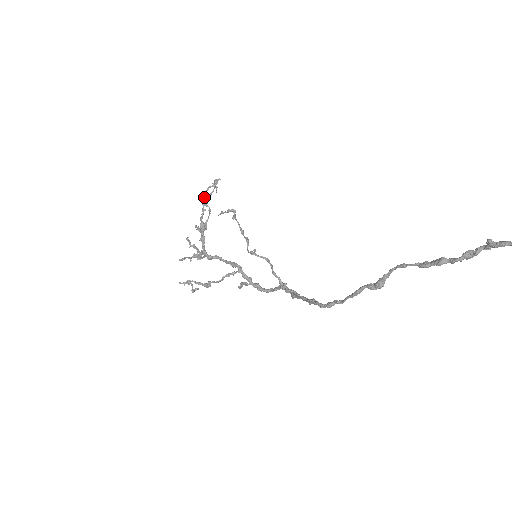
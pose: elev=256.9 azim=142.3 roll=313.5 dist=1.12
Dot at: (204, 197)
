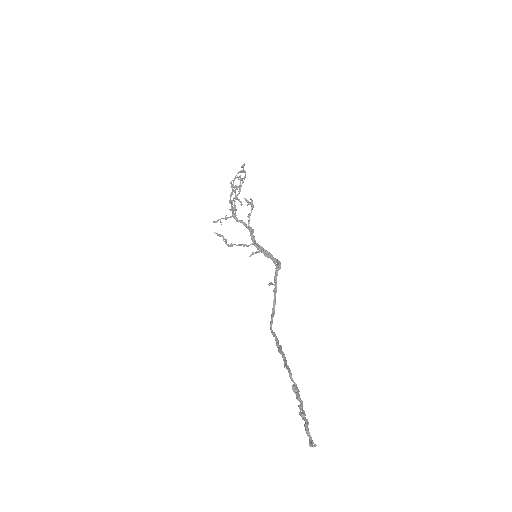
Dot at: occluded
